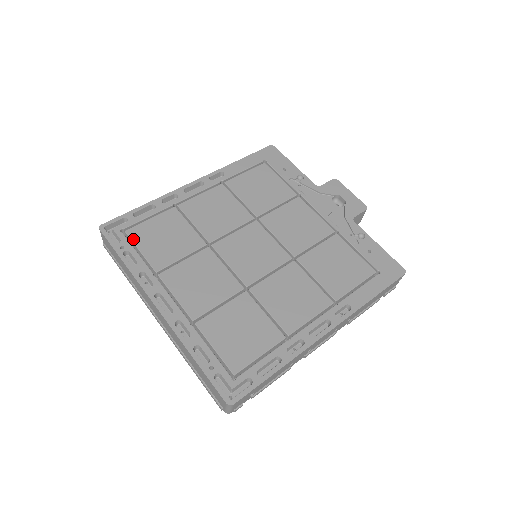
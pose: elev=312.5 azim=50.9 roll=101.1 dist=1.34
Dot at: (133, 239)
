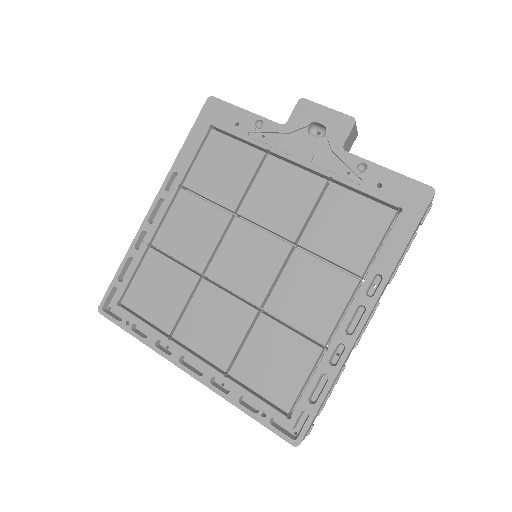
Dot at: (132, 308)
